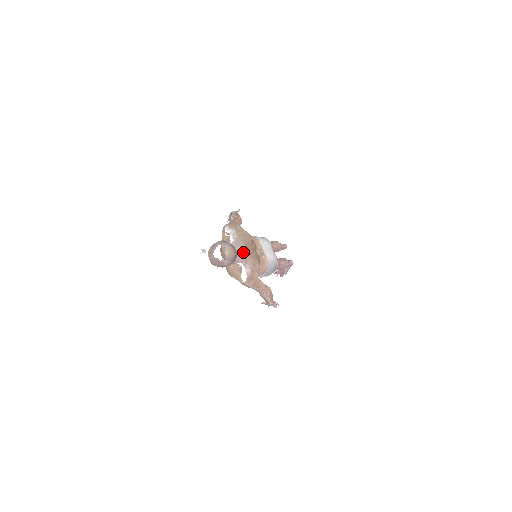
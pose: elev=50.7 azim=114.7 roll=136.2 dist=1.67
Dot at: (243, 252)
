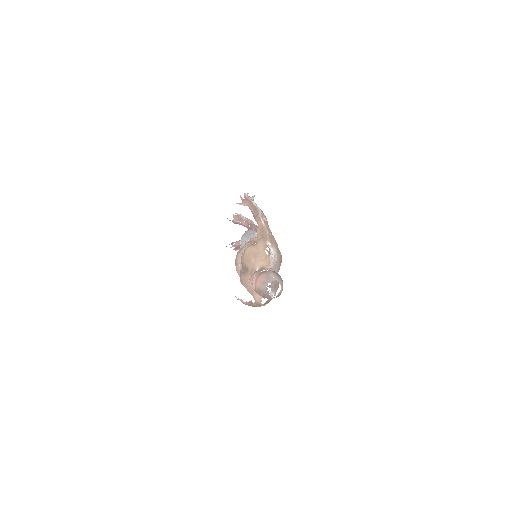
Dot at: occluded
